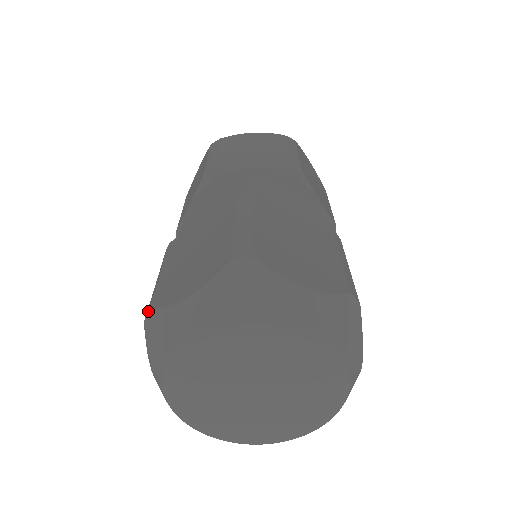
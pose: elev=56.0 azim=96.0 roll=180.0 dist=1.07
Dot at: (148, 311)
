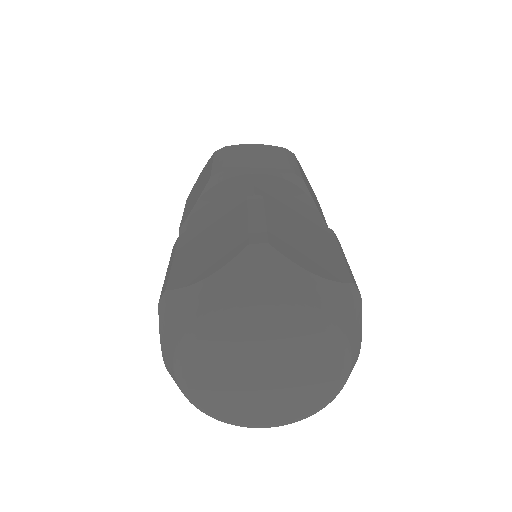
Dot at: (164, 292)
